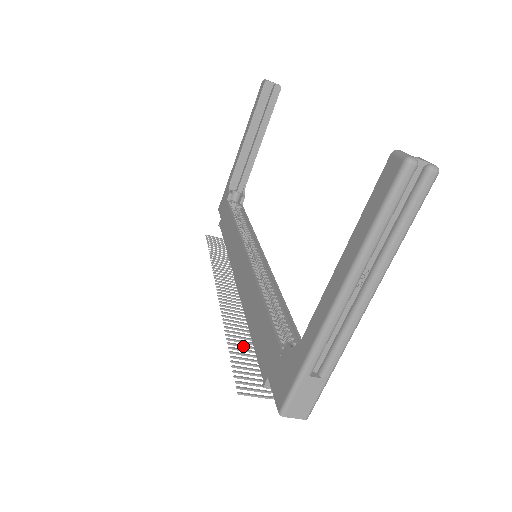
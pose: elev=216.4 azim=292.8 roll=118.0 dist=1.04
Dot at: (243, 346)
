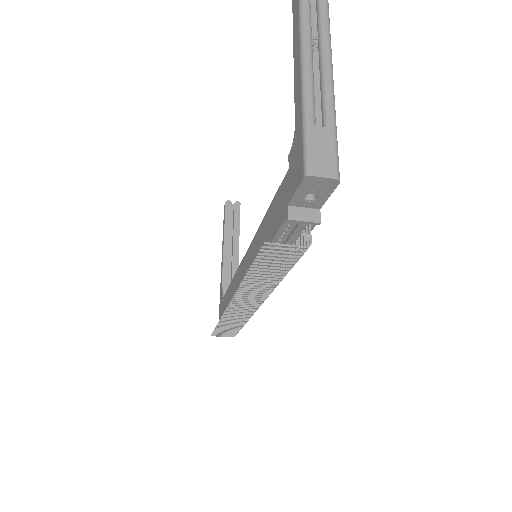
Dot at: (265, 275)
